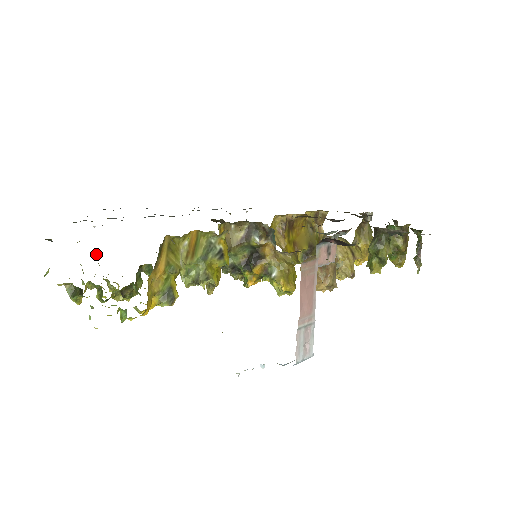
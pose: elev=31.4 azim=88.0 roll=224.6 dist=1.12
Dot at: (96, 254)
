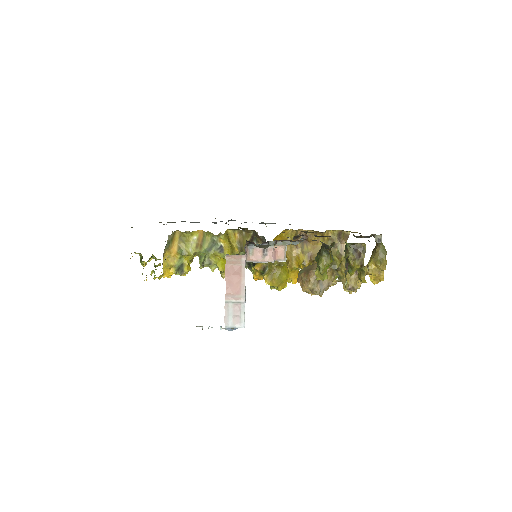
Dot at: occluded
